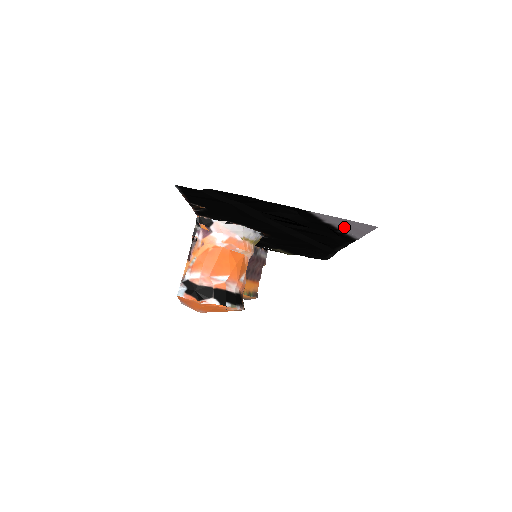
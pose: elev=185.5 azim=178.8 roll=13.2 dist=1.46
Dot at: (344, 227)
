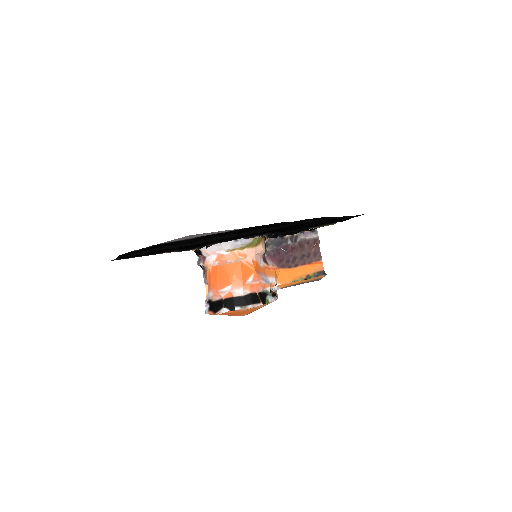
Dot at: (203, 235)
